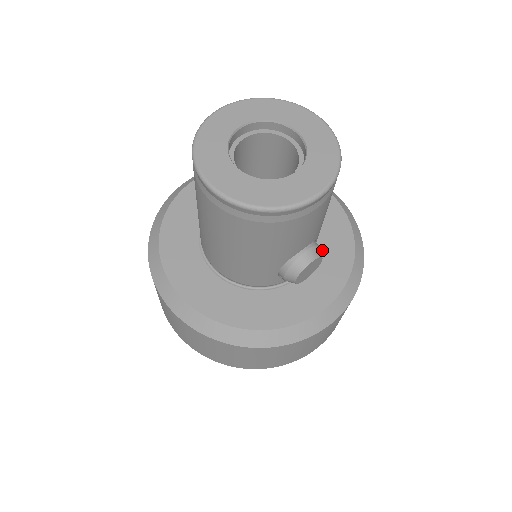
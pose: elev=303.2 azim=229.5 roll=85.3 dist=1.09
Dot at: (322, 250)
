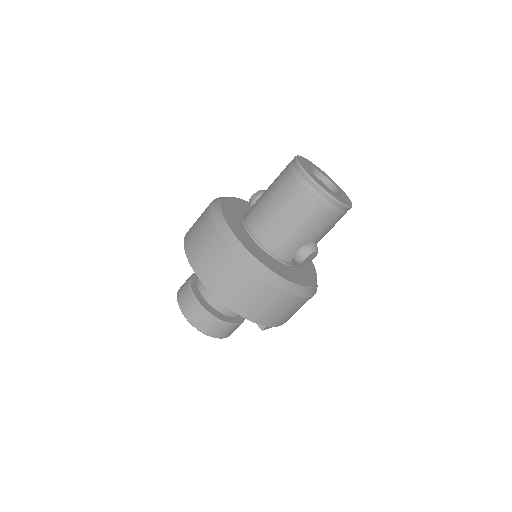
Dot at: occluded
